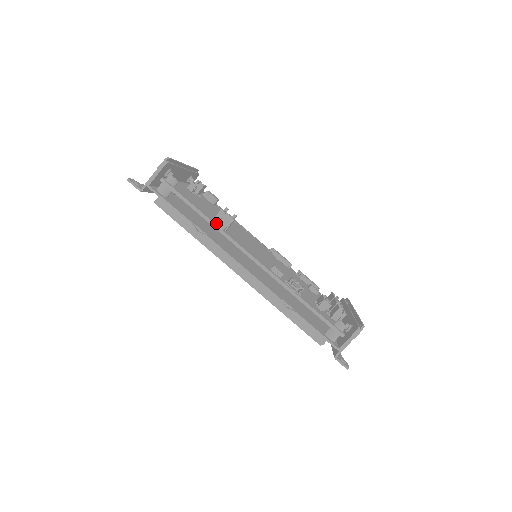
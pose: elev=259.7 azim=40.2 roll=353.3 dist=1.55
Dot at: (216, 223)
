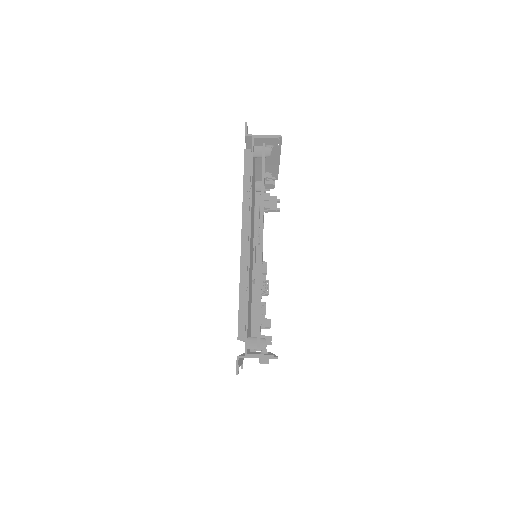
Dot at: (265, 199)
